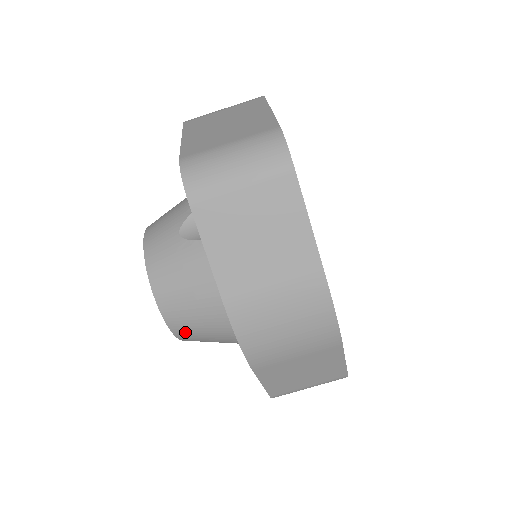
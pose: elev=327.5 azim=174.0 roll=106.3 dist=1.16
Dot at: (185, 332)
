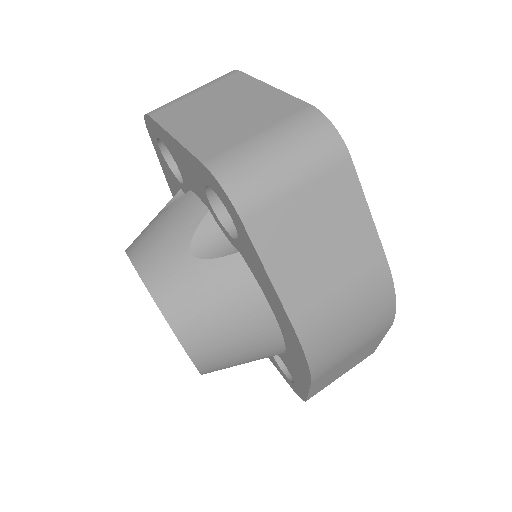
Dot at: (215, 365)
